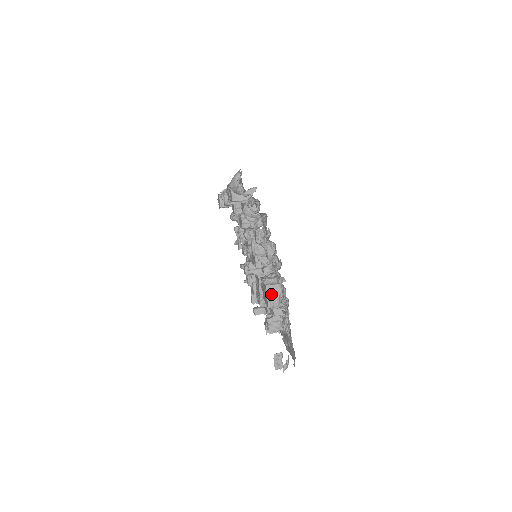
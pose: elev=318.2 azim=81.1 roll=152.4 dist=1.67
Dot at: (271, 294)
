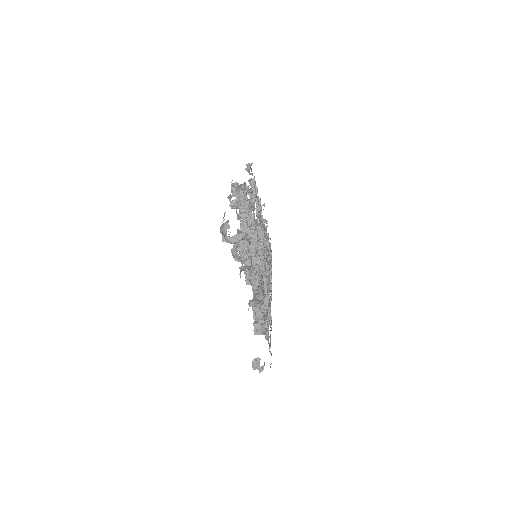
Dot at: (256, 310)
